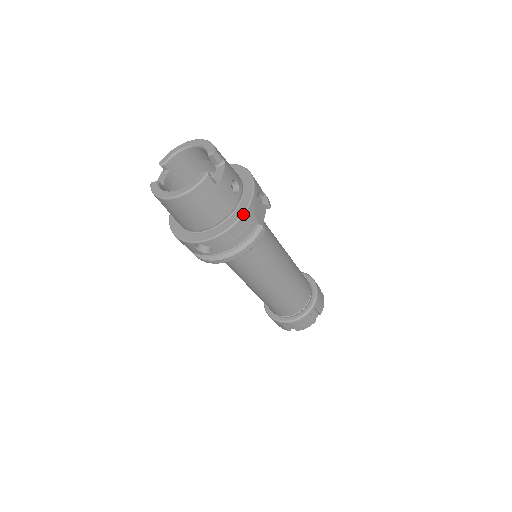
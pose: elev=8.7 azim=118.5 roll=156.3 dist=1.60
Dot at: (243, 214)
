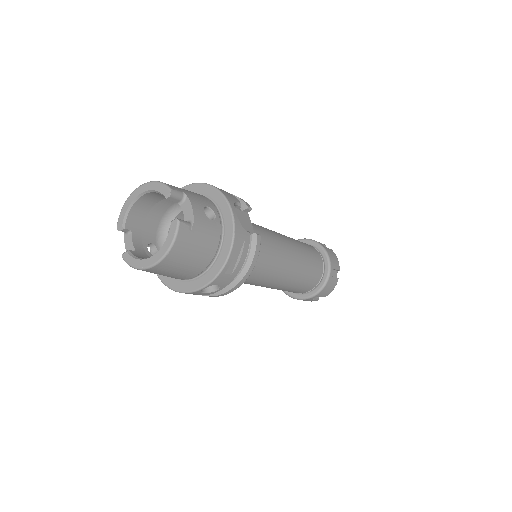
Dot at: (233, 237)
